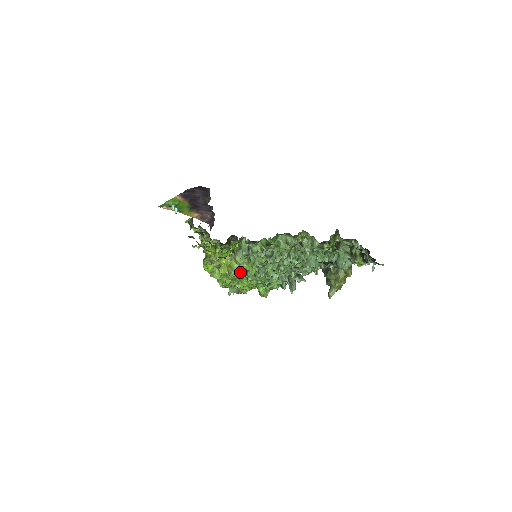
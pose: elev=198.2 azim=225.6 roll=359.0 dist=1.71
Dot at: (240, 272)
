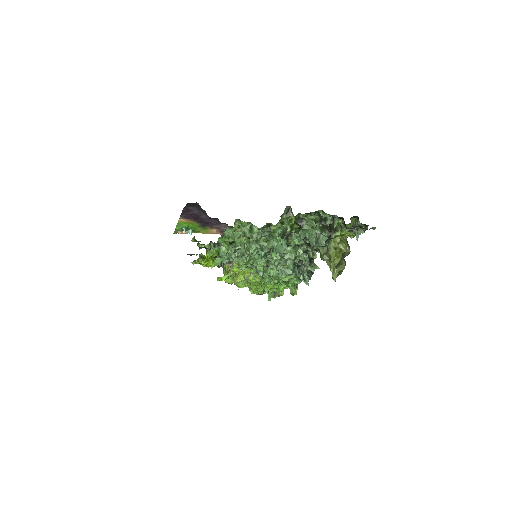
Dot at: (259, 276)
